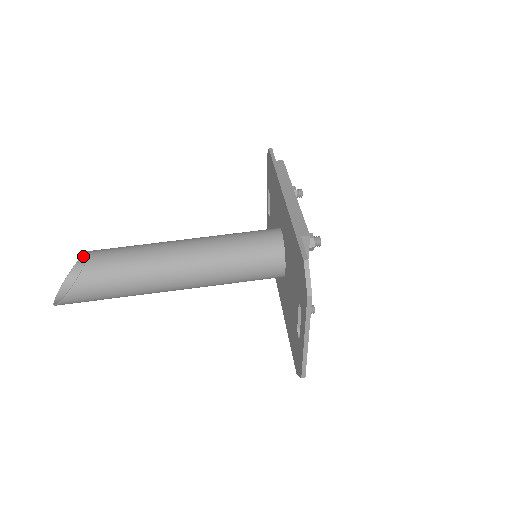
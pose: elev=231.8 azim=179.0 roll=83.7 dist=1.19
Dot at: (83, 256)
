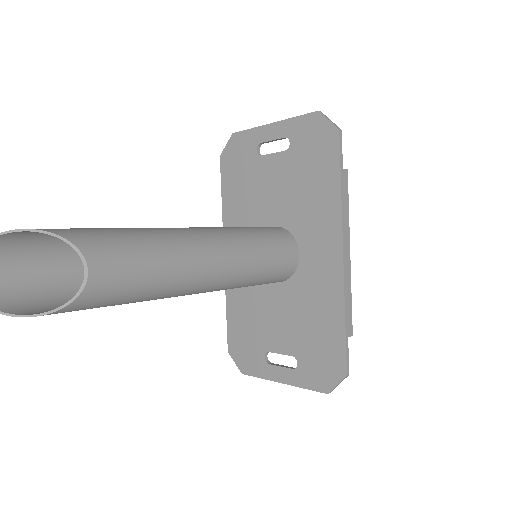
Dot at: (49, 233)
